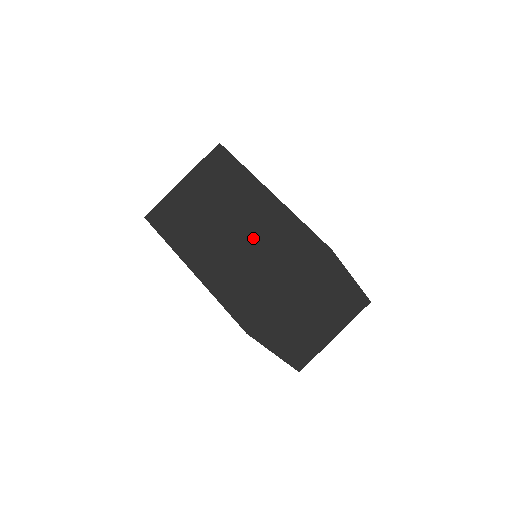
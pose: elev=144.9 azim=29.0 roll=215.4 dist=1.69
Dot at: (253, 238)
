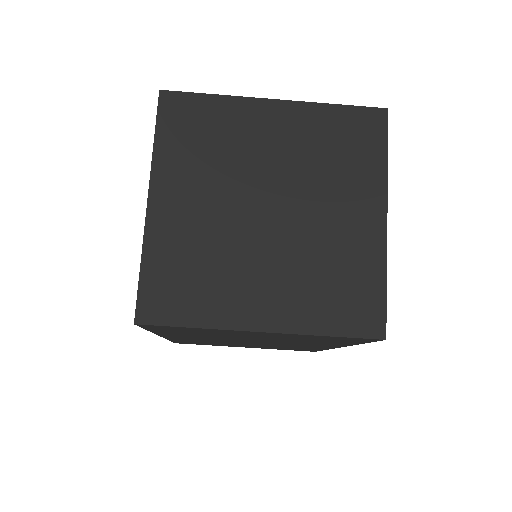
Dot at: occluded
